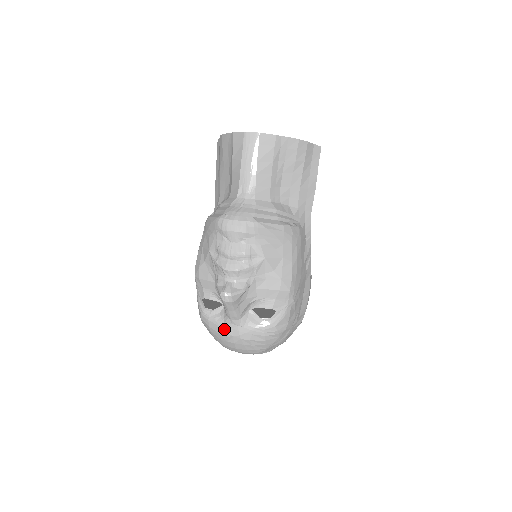
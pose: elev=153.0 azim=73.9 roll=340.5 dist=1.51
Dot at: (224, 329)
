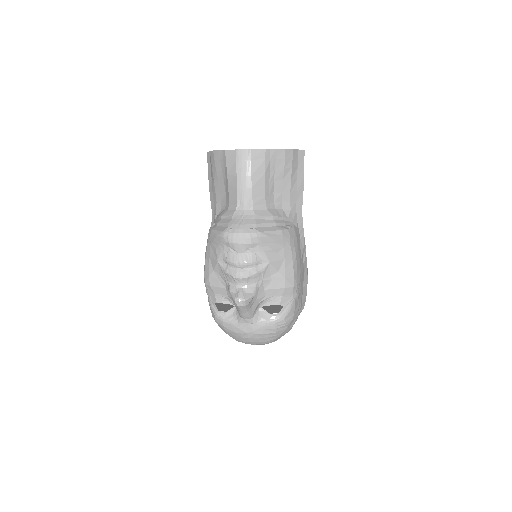
Dot at: (238, 328)
